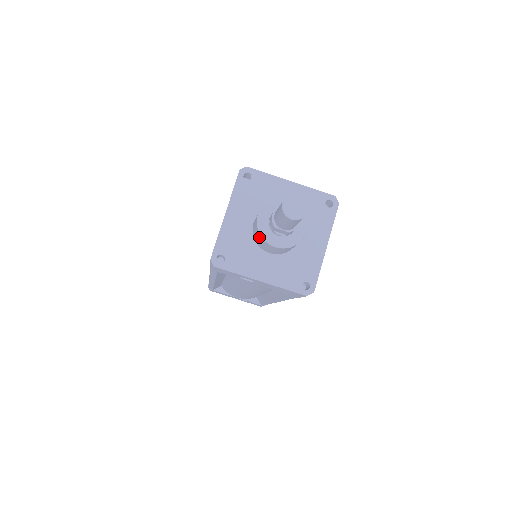
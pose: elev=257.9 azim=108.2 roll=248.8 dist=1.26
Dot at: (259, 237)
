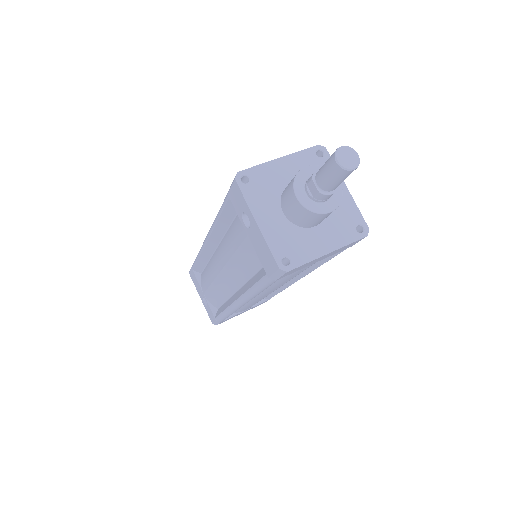
Dot at: (291, 184)
